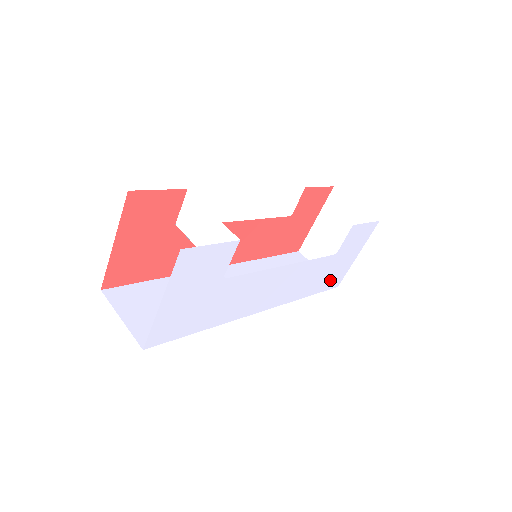
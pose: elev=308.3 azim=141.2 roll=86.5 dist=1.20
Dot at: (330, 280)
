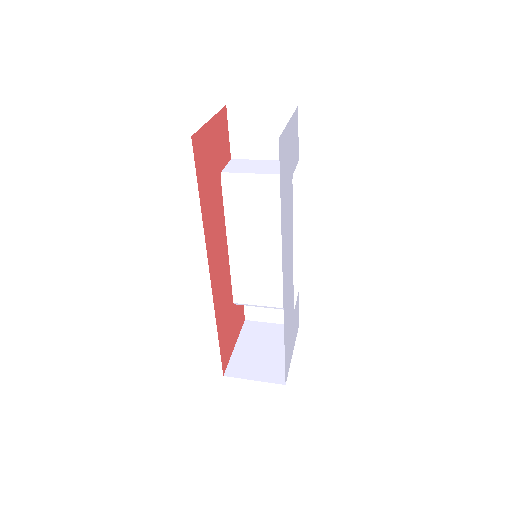
Dot at: (287, 354)
